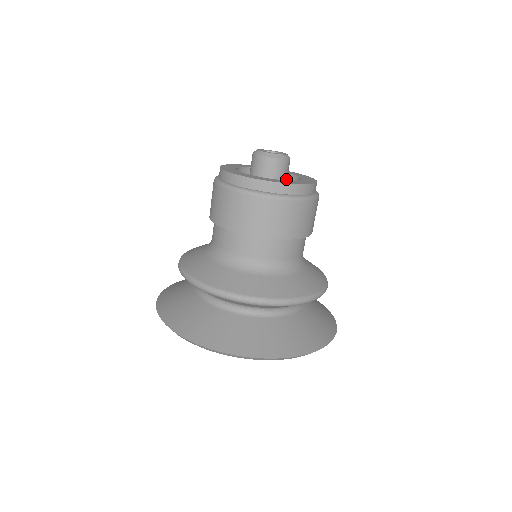
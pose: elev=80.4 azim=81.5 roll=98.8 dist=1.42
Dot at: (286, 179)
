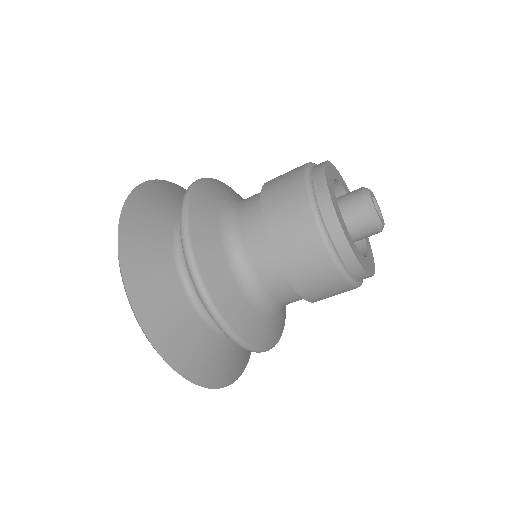
Dot at: (358, 240)
